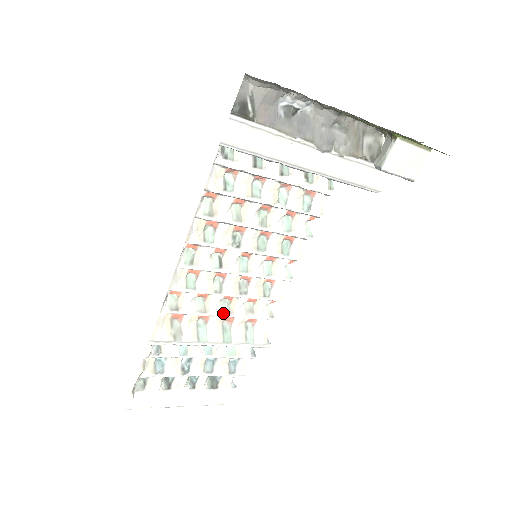
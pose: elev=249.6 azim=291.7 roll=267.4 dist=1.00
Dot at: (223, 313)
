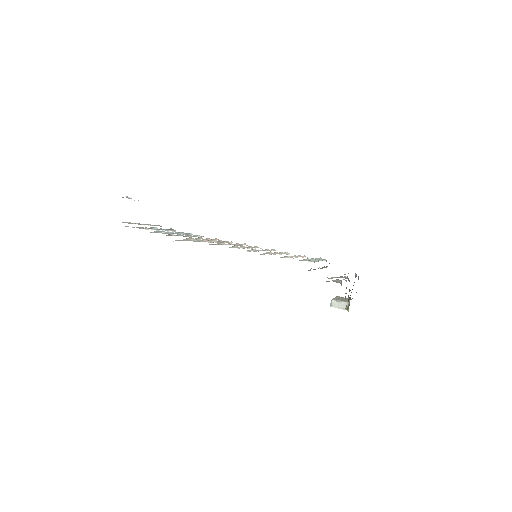
Dot at: (213, 242)
